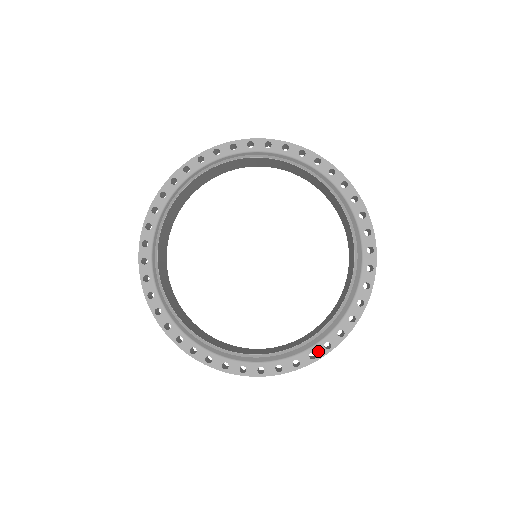
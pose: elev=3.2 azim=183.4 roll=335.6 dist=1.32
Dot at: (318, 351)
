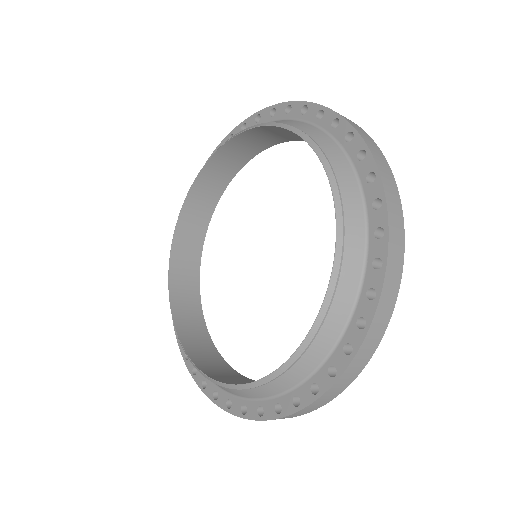
Dot at: (320, 381)
